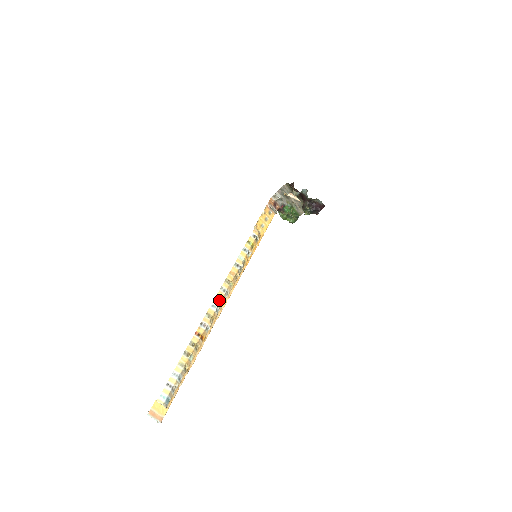
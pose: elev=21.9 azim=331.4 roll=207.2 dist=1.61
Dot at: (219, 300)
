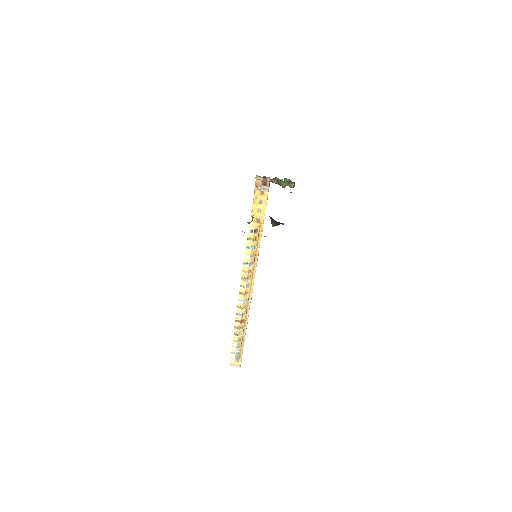
Dot at: (243, 295)
